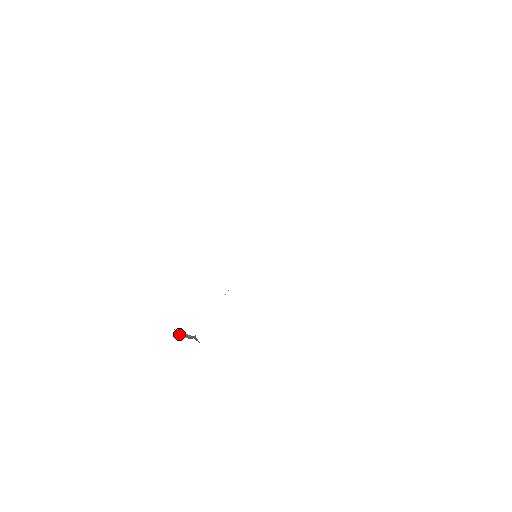
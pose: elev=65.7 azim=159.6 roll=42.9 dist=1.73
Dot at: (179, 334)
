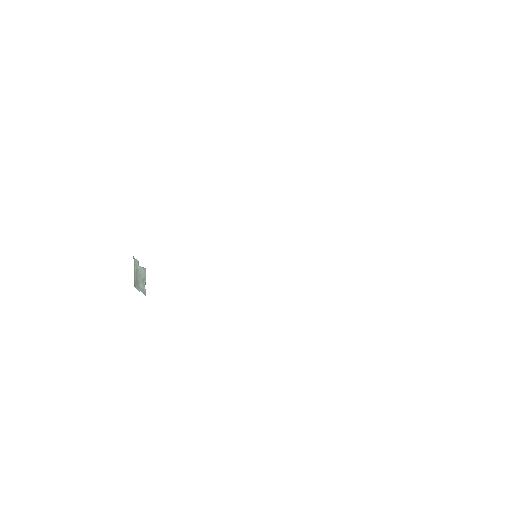
Dot at: occluded
